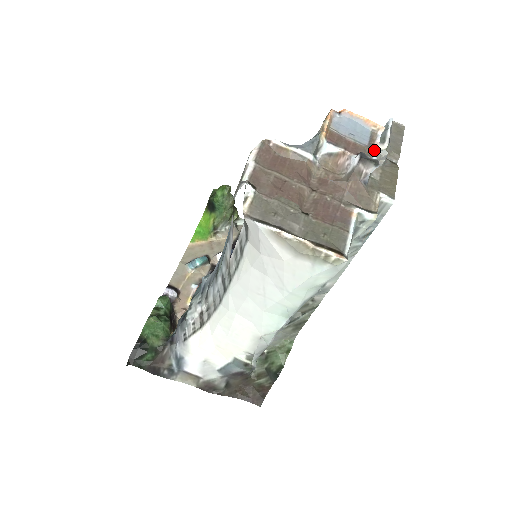
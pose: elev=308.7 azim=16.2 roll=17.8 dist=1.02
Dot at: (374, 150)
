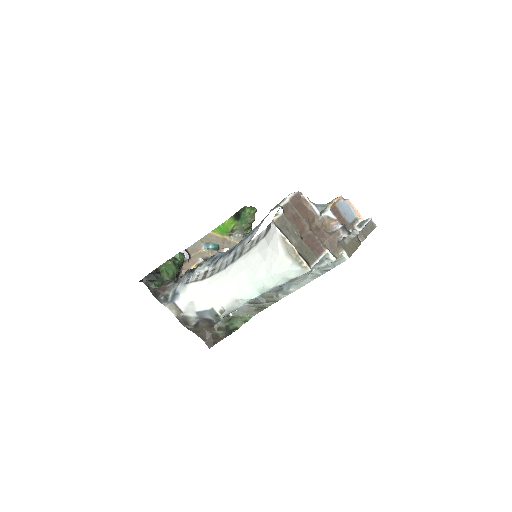
Dot at: (352, 227)
